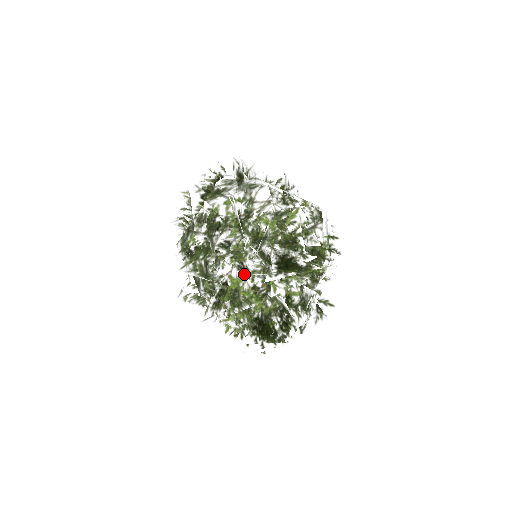
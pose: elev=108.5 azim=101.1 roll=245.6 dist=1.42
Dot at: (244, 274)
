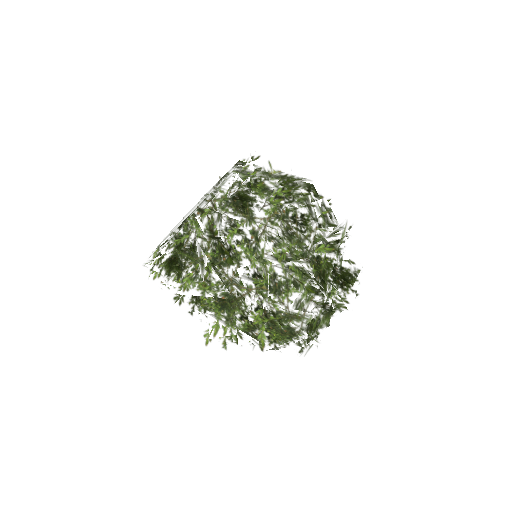
Dot at: (319, 312)
